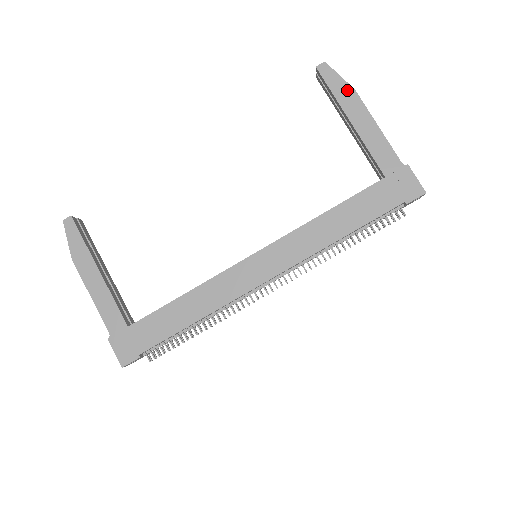
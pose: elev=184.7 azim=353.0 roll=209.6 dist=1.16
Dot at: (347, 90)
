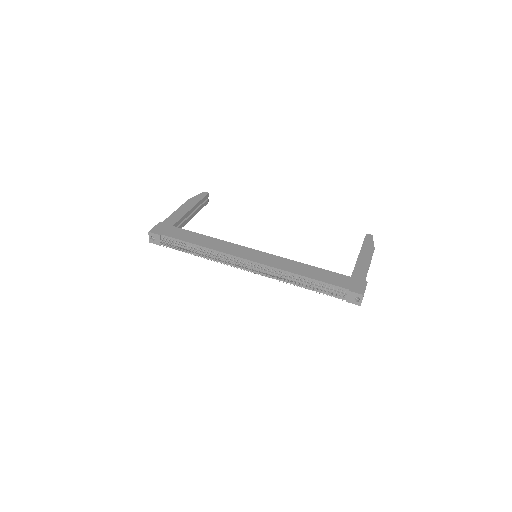
Dot at: (371, 247)
